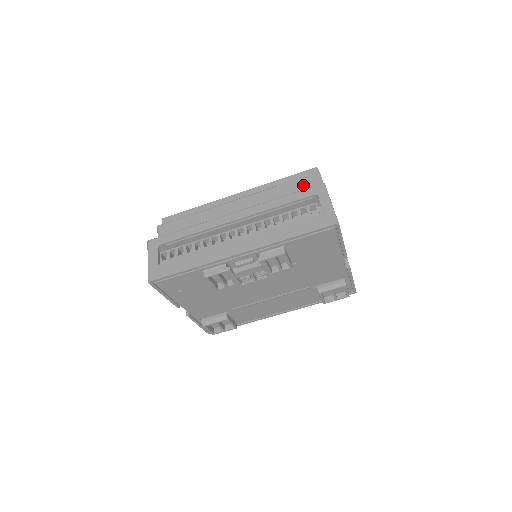
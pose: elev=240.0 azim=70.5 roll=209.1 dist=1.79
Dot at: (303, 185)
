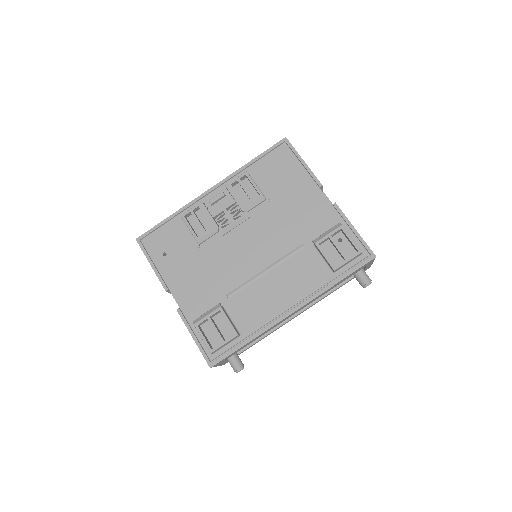
Dot at: occluded
